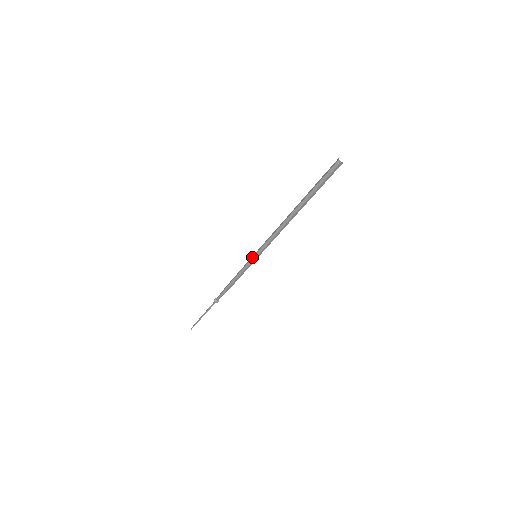
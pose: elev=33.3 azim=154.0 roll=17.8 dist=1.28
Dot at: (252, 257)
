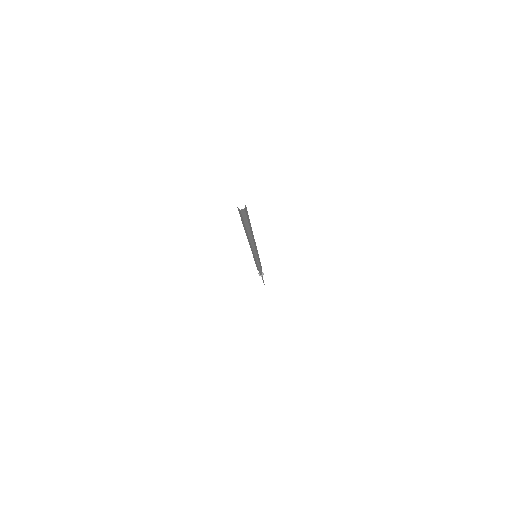
Dot at: (253, 257)
